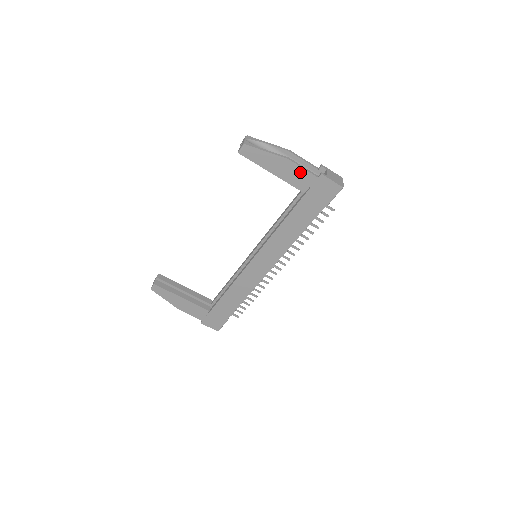
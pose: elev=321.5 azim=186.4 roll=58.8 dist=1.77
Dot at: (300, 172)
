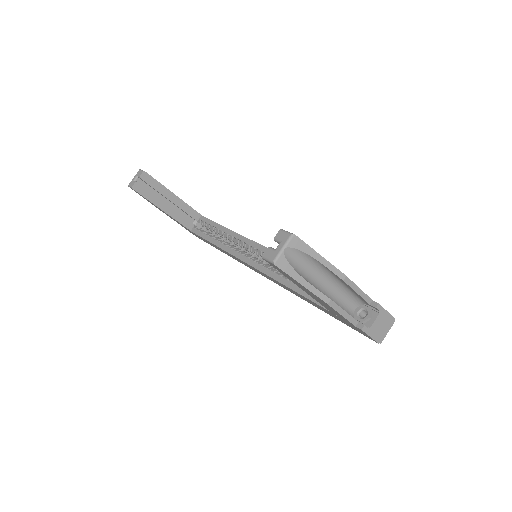
Dot at: (336, 312)
